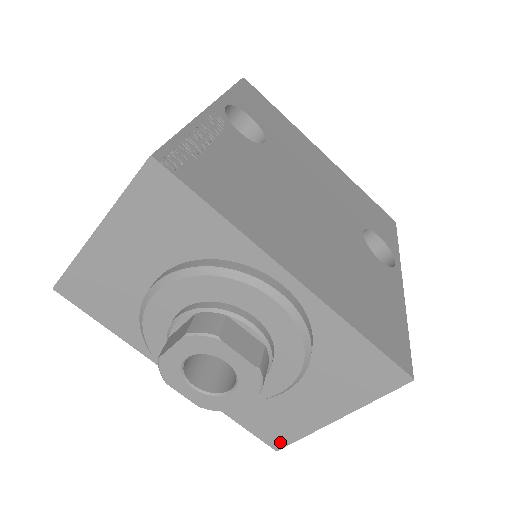
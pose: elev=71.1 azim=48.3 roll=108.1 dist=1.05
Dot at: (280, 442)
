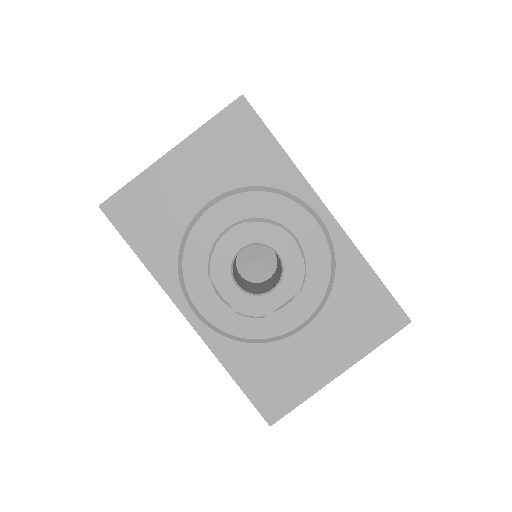
Dot at: (277, 411)
